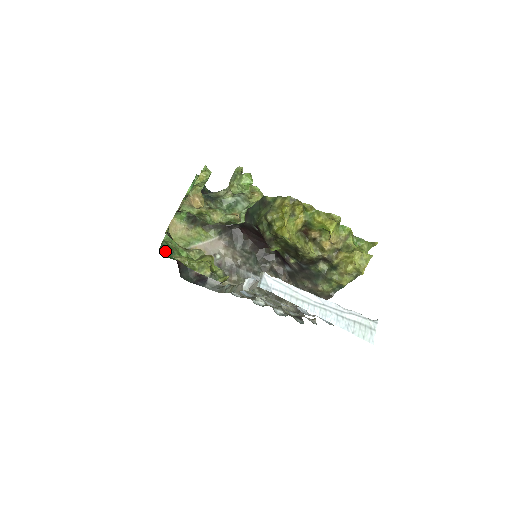
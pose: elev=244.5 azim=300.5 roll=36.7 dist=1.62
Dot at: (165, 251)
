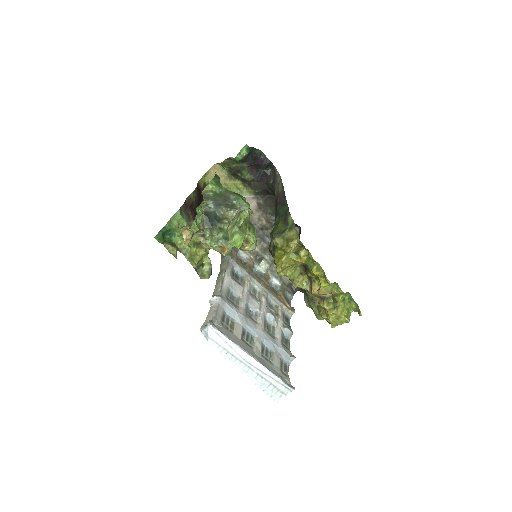
Dot at: (165, 233)
